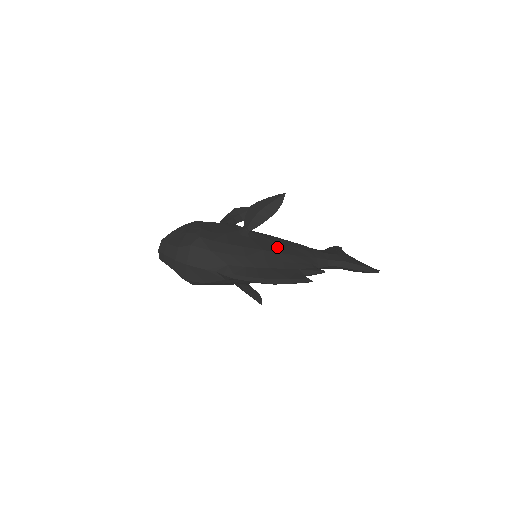
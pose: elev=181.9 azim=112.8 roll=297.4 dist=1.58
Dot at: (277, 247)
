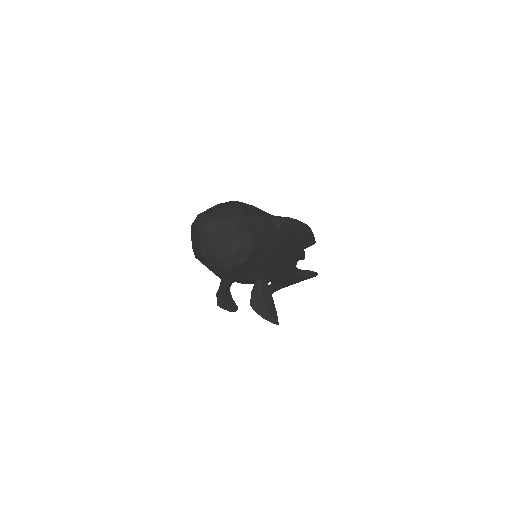
Dot at: occluded
